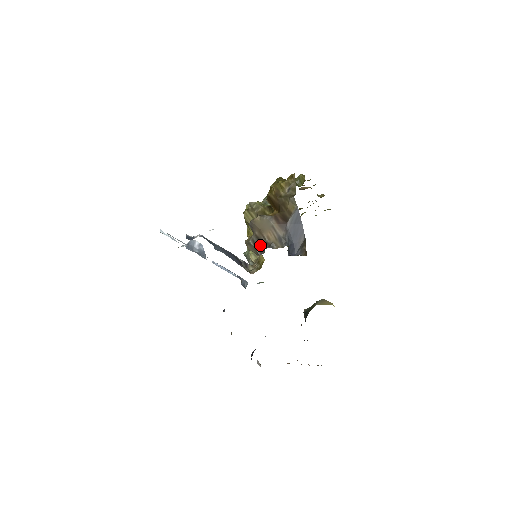
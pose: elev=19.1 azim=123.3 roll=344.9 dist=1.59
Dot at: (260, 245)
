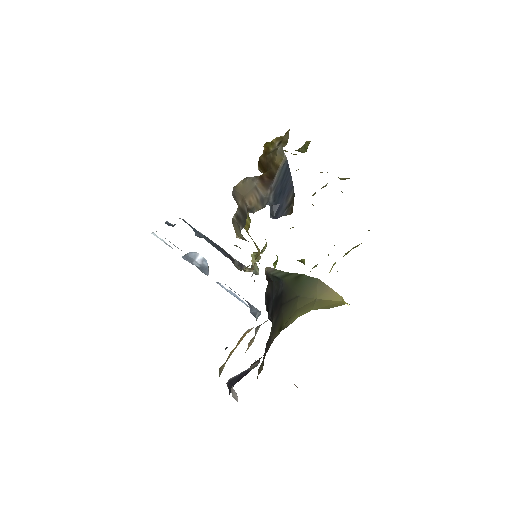
Dot at: (243, 217)
